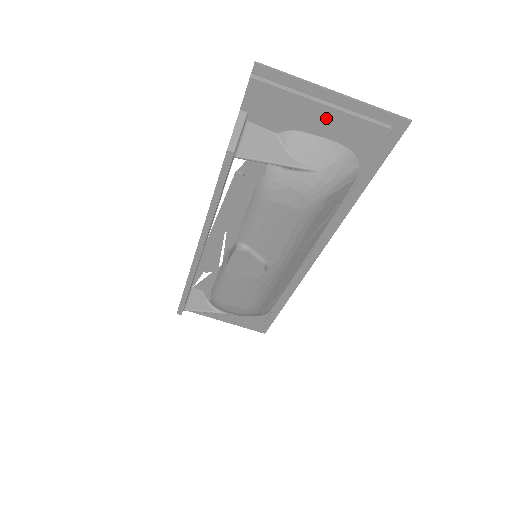
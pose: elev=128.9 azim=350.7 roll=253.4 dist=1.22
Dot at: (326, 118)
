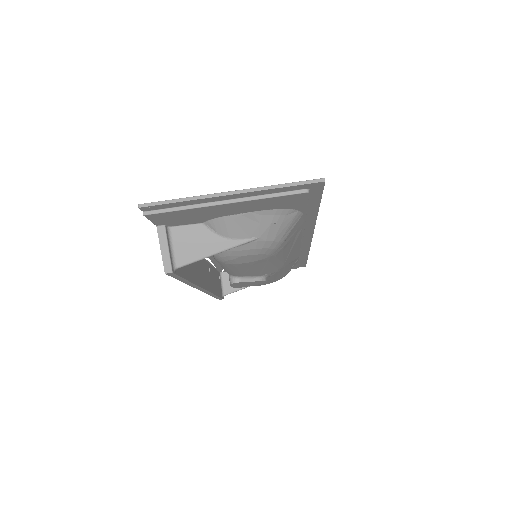
Dot at: (238, 207)
